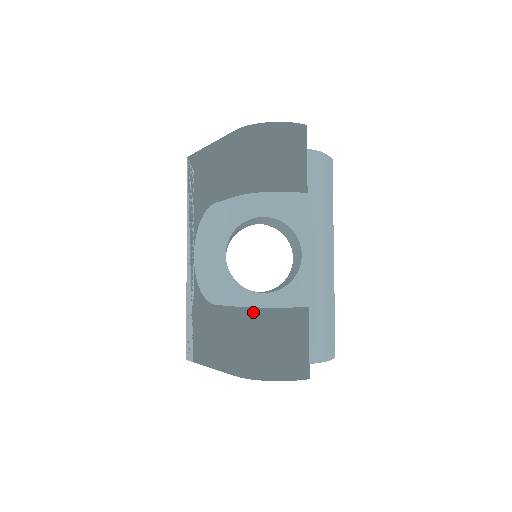
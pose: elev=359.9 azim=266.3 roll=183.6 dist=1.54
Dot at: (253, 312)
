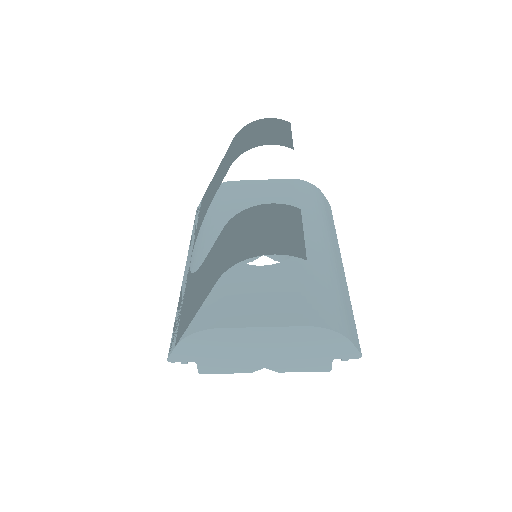
Dot at: (239, 215)
